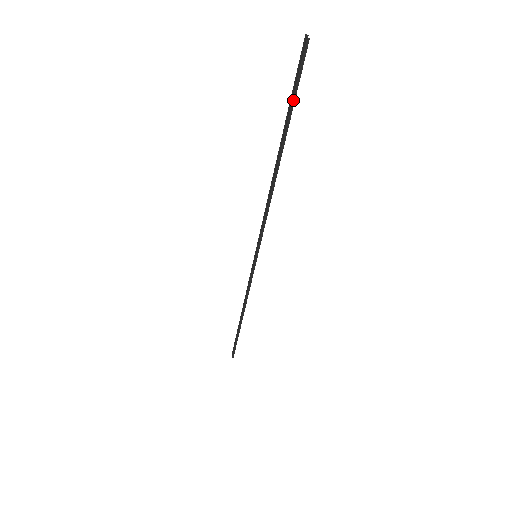
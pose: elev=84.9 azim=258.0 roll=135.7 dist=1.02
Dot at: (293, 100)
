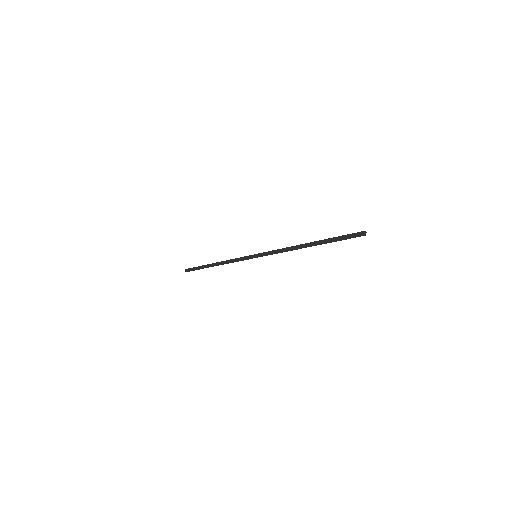
Dot at: (339, 240)
